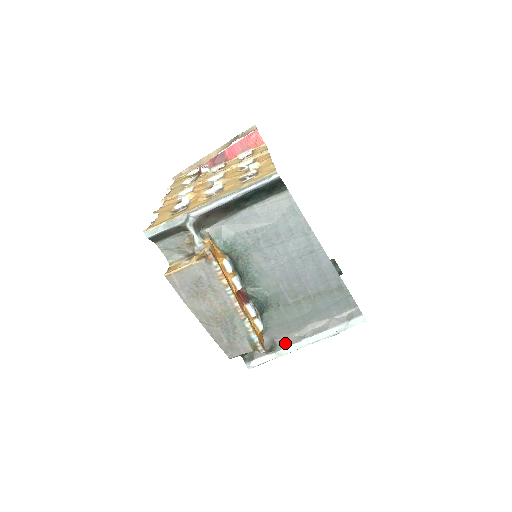
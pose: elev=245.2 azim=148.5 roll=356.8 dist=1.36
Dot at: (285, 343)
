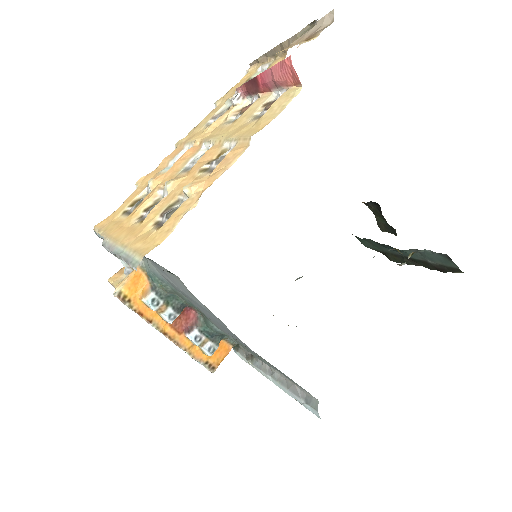
Dot at: (259, 363)
